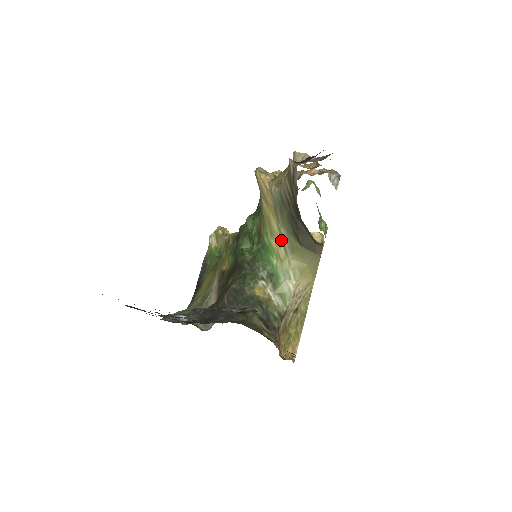
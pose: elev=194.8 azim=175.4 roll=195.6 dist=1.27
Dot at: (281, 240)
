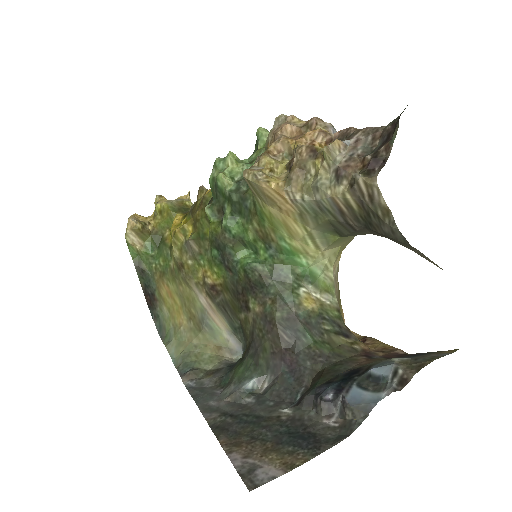
Dot at: (310, 239)
